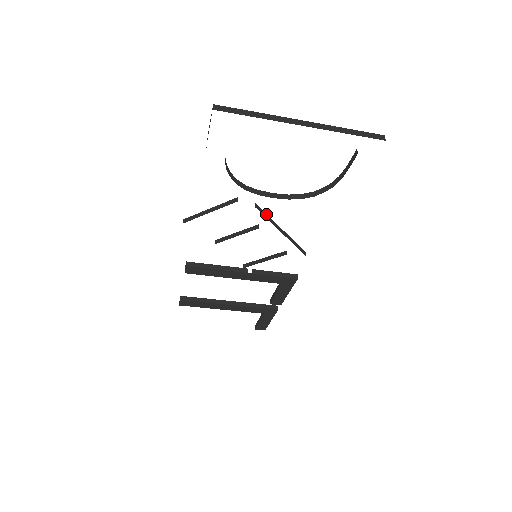
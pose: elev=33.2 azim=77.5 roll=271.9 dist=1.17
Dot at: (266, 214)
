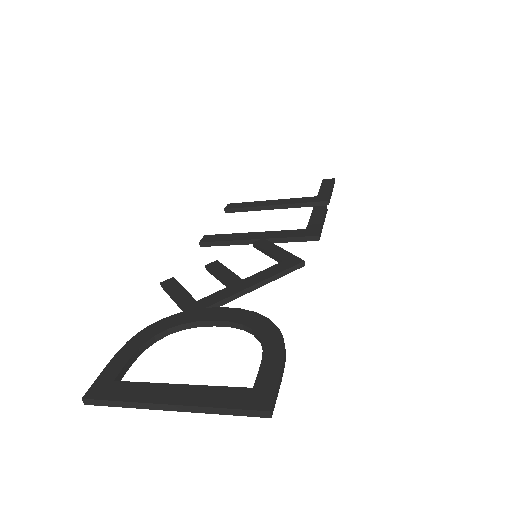
Dot at: (226, 298)
